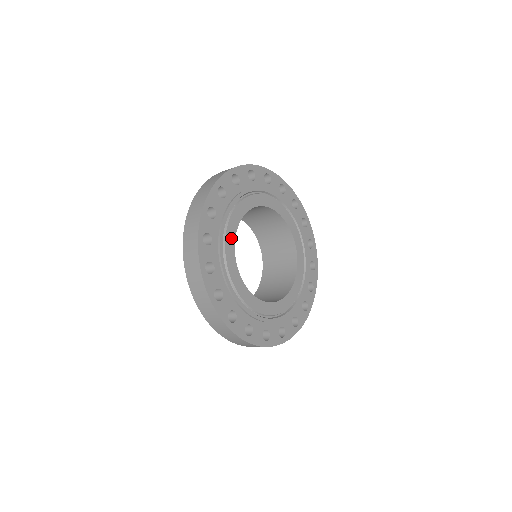
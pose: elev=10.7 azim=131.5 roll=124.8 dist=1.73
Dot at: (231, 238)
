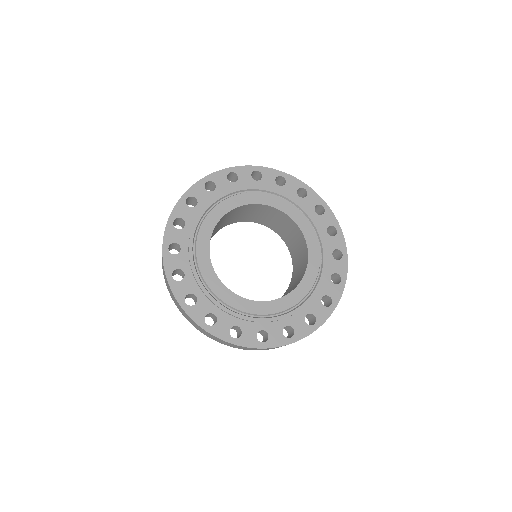
Dot at: (205, 260)
